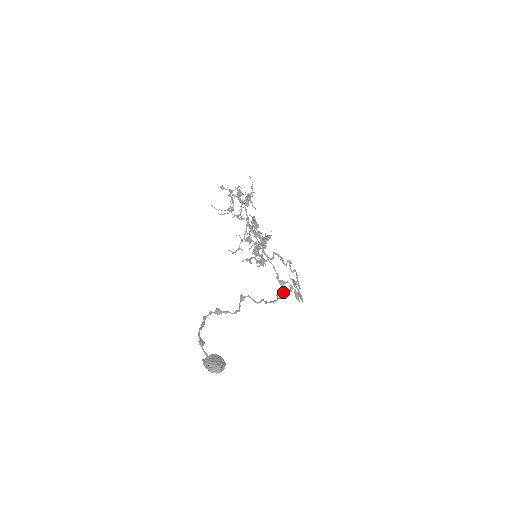
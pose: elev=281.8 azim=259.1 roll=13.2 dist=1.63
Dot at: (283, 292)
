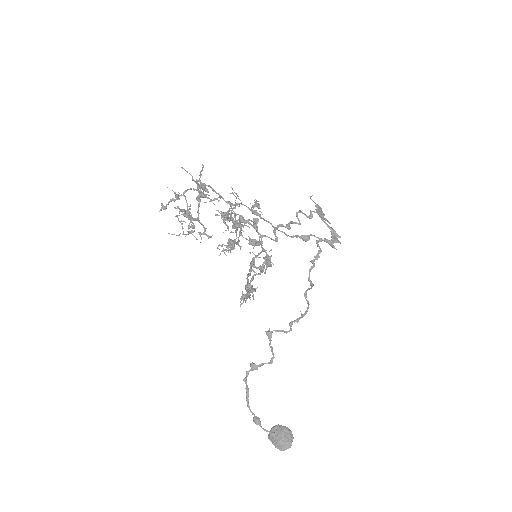
Dot at: (311, 268)
